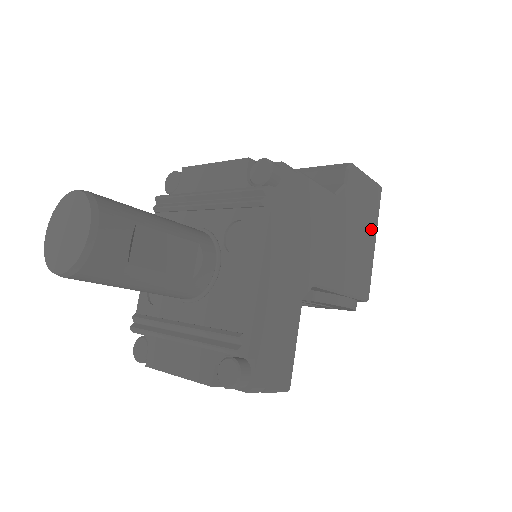
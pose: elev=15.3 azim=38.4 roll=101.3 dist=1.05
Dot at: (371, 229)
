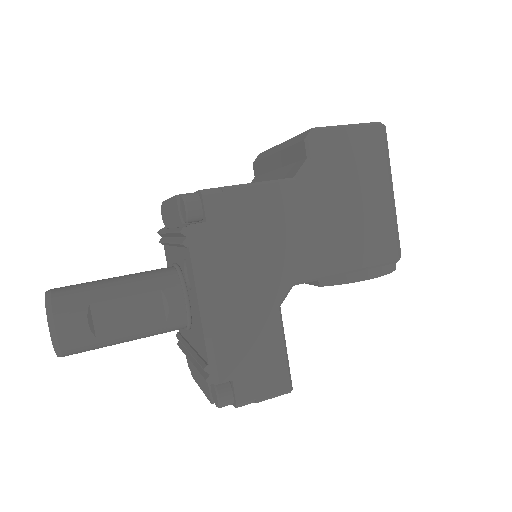
Dot at: (376, 182)
